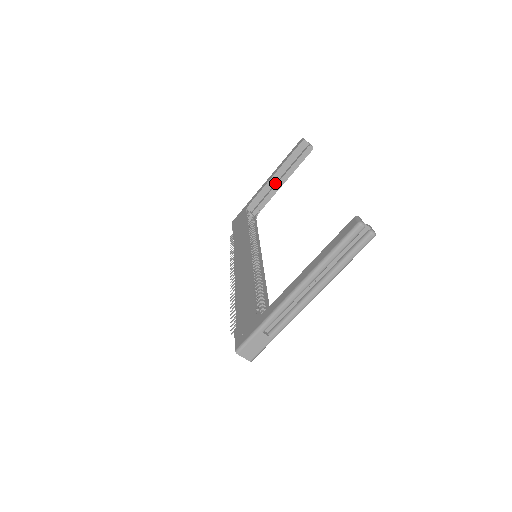
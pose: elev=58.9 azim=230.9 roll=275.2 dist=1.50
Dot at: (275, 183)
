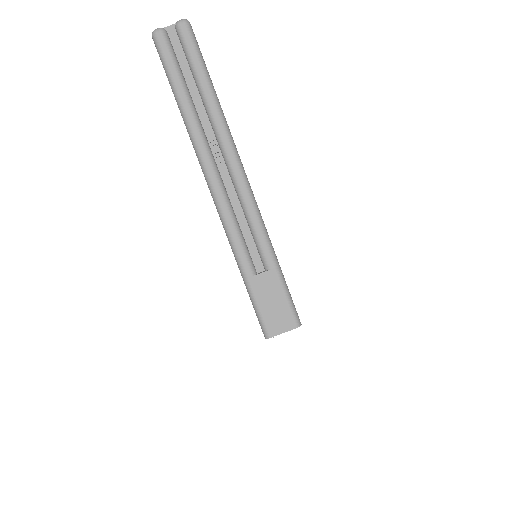
Dot at: occluded
